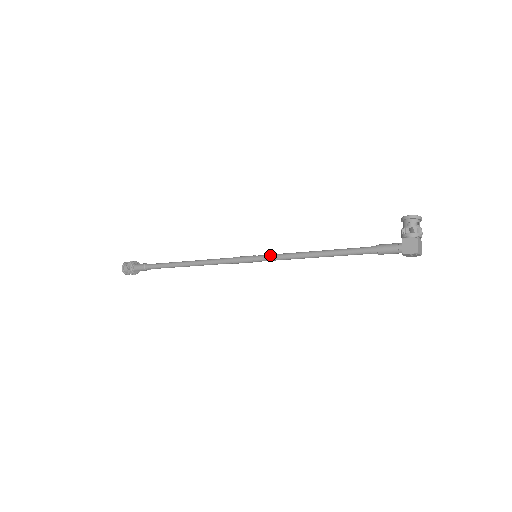
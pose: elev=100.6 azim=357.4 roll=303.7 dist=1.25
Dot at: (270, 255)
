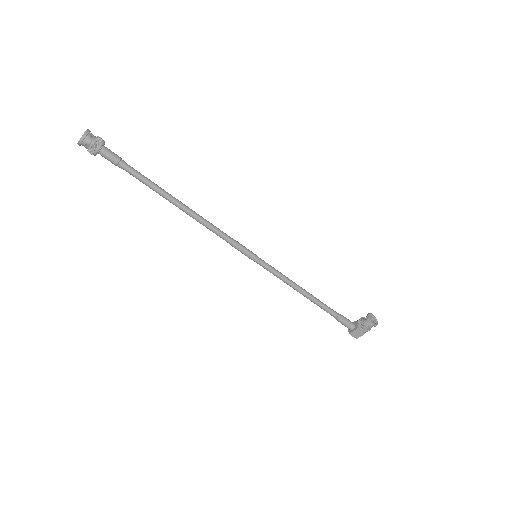
Dot at: (269, 268)
